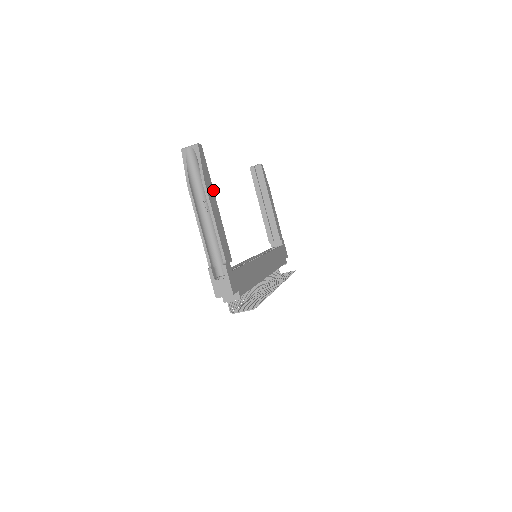
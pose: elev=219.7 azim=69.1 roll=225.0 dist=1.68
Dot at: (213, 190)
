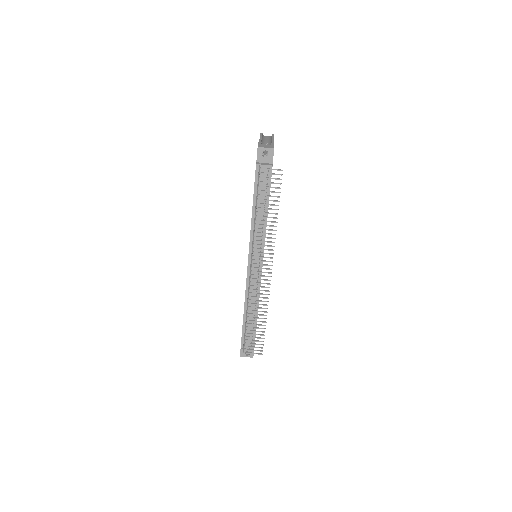
Dot at: occluded
